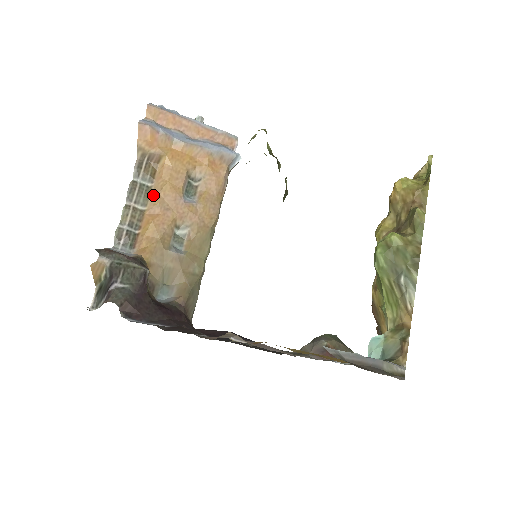
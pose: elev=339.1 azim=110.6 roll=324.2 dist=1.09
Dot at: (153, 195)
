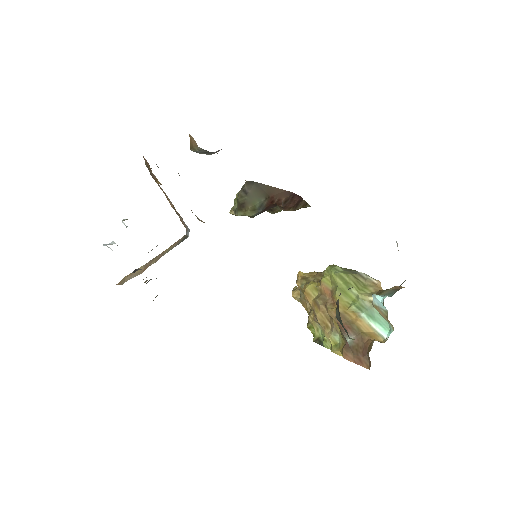
Dot at: occluded
